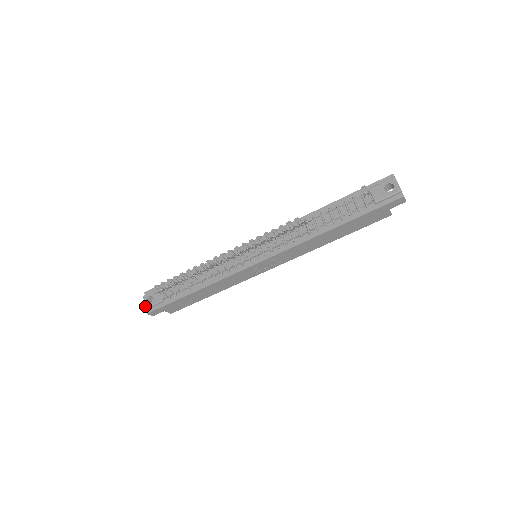
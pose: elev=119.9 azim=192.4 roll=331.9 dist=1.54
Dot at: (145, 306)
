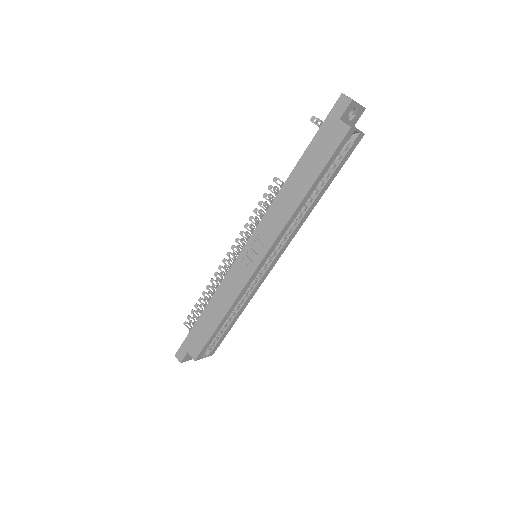
Dot at: occluded
